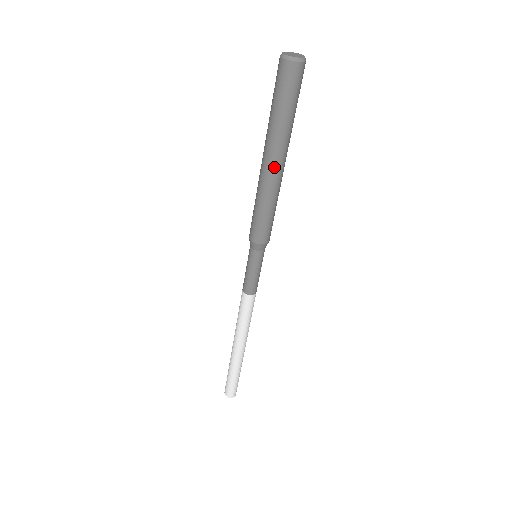
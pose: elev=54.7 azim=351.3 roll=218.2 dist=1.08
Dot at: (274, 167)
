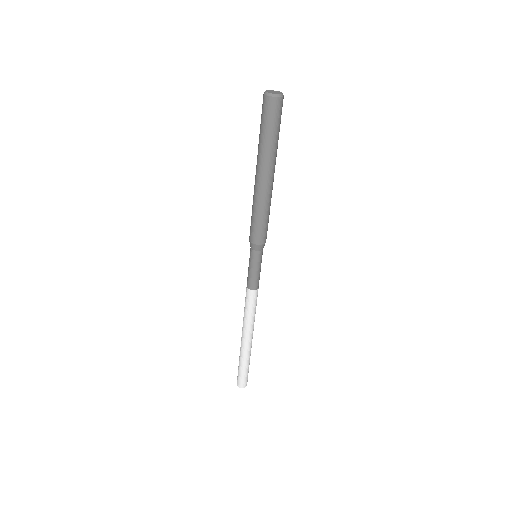
Dot at: (271, 179)
